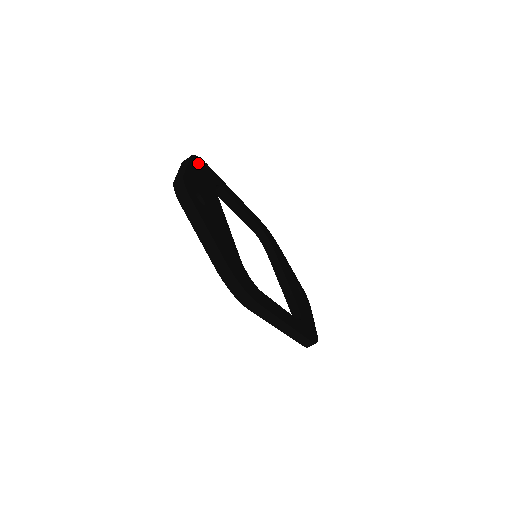
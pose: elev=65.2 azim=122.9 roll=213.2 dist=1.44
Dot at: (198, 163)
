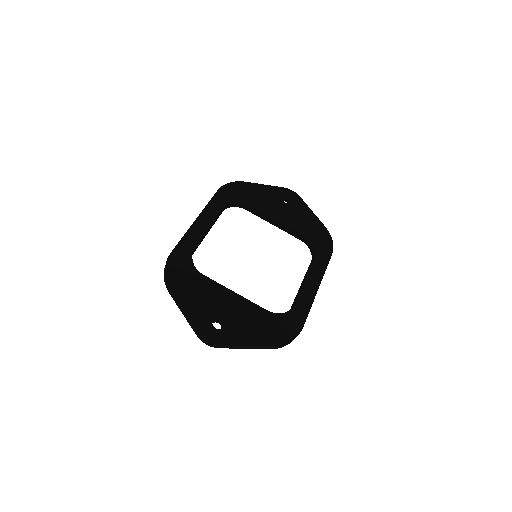
Dot at: (174, 278)
